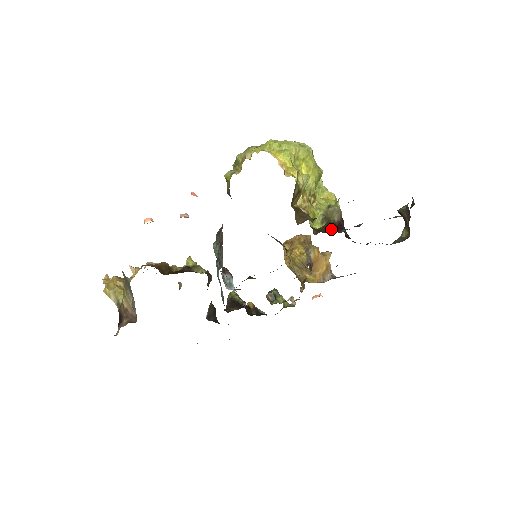
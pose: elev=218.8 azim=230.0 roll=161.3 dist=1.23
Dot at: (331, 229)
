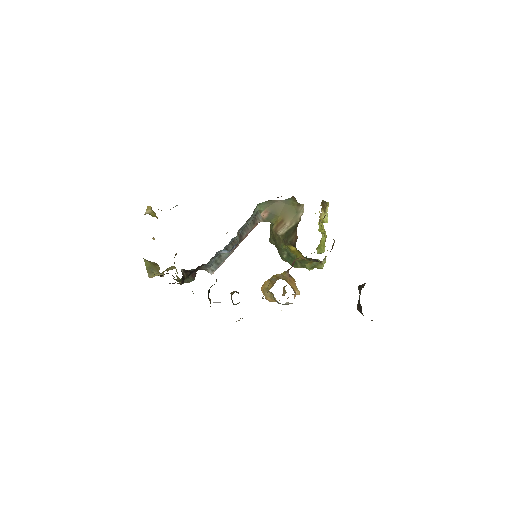
Dot at: occluded
